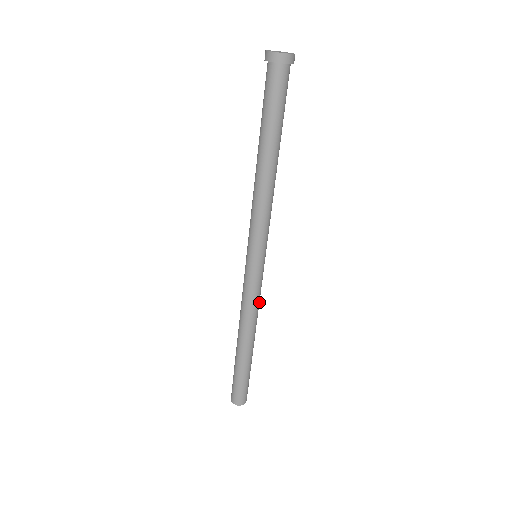
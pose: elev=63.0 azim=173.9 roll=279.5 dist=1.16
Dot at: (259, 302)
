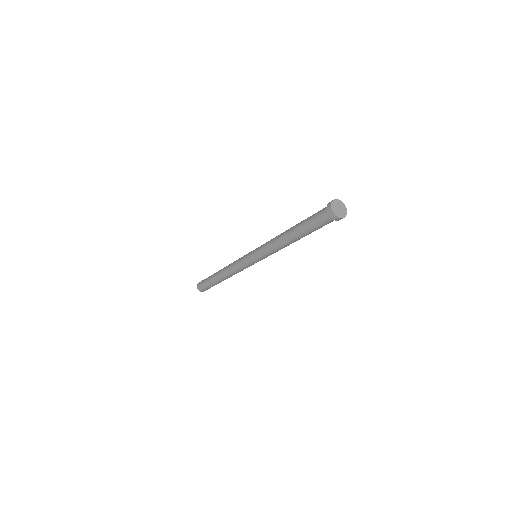
Dot at: occluded
